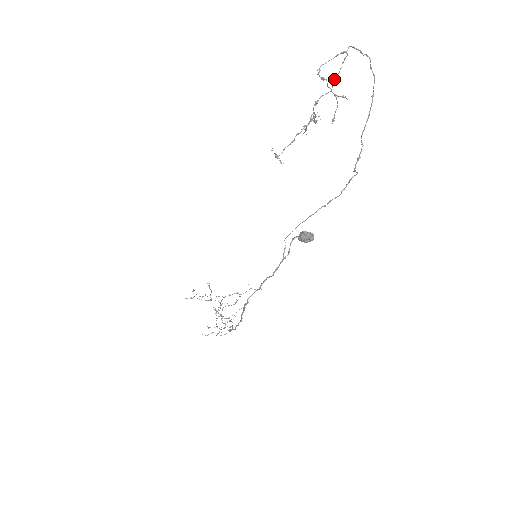
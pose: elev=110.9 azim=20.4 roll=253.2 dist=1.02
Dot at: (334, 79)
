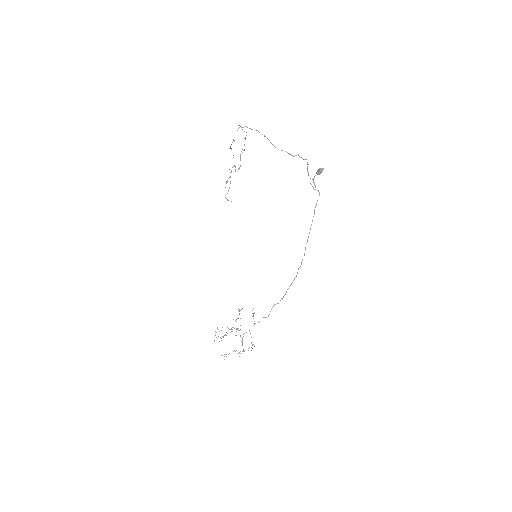
Dot at: (245, 139)
